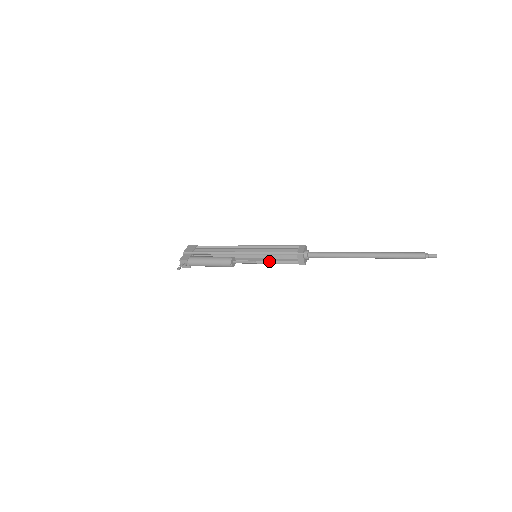
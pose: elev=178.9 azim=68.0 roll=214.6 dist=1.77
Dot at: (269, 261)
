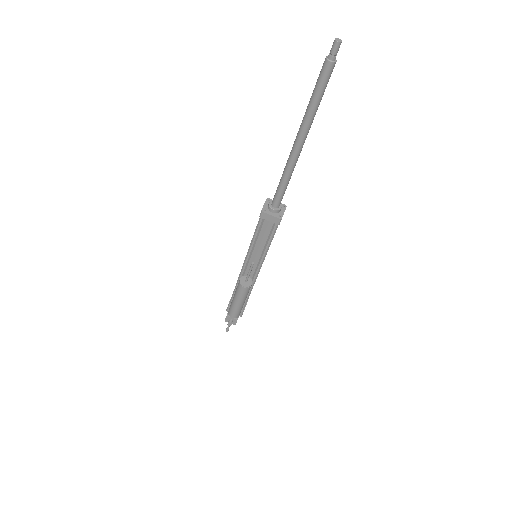
Dot at: (263, 249)
